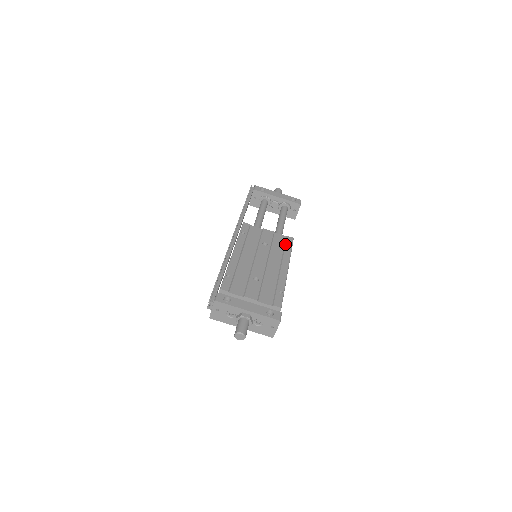
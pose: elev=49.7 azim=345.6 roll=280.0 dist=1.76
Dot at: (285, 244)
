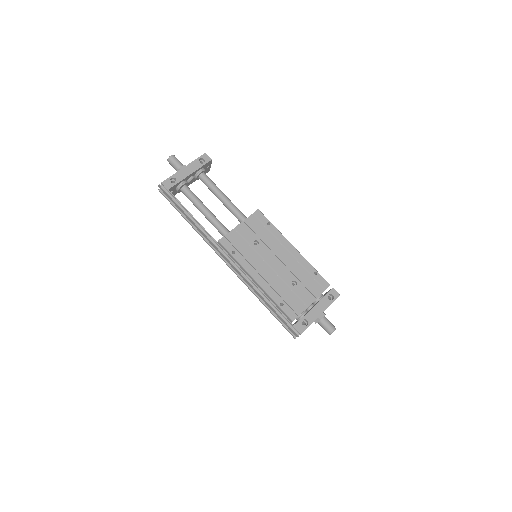
Dot at: (263, 224)
